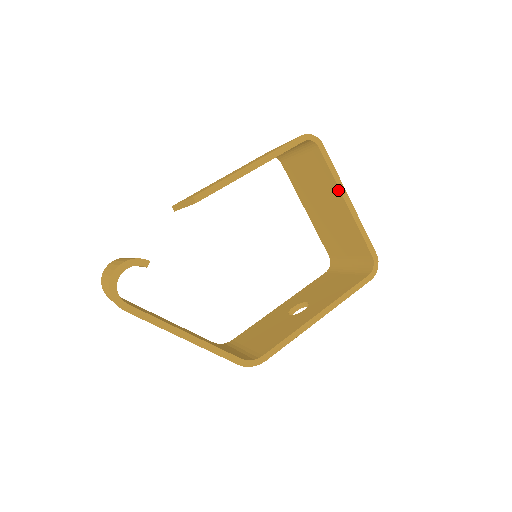
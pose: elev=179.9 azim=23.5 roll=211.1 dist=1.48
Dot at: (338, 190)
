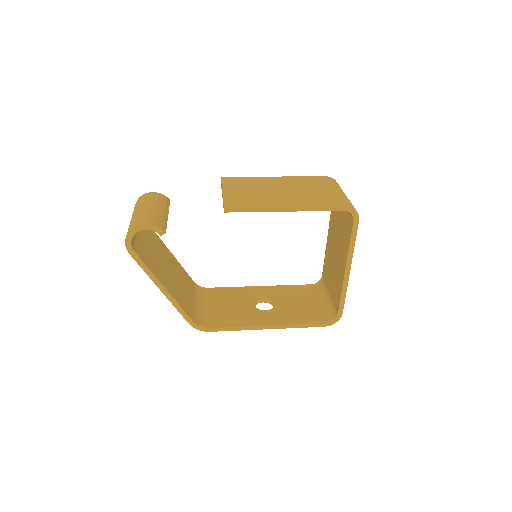
Dot at: (346, 257)
